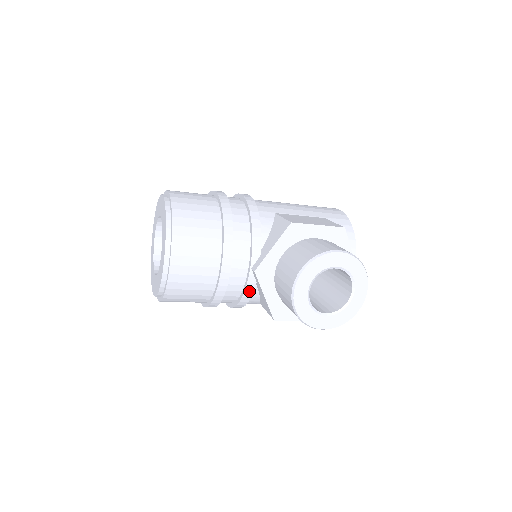
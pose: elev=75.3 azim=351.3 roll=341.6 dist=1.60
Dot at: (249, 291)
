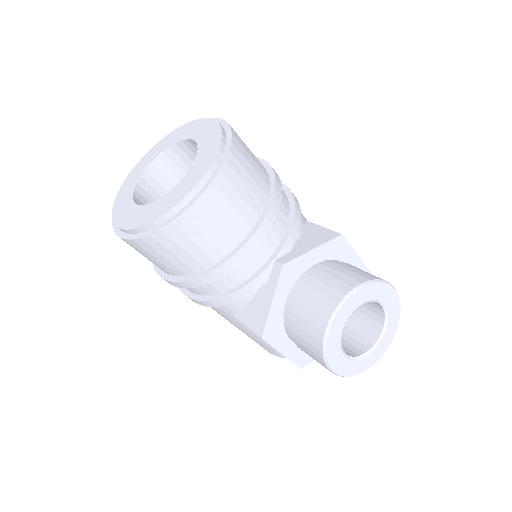
Dot at: (252, 287)
